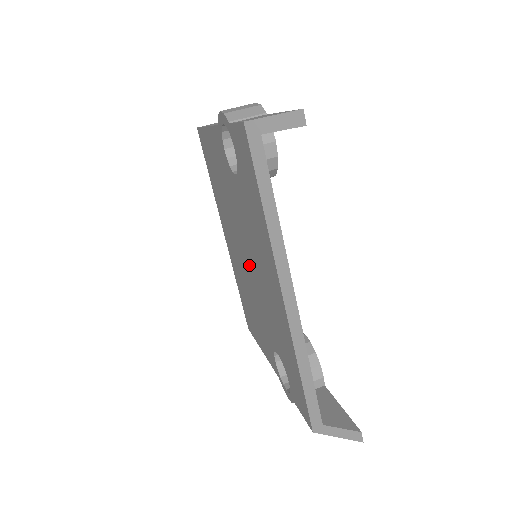
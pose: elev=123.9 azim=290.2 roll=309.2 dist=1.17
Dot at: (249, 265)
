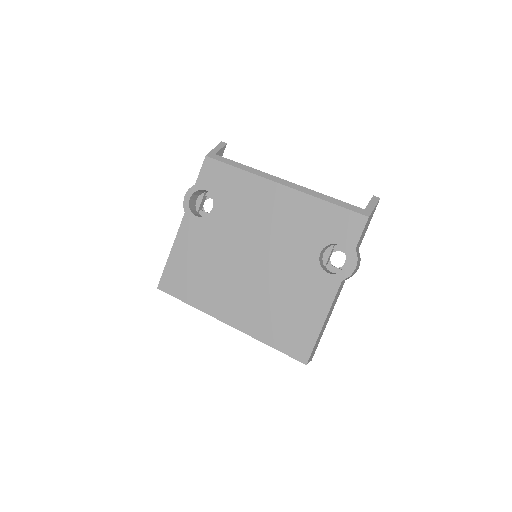
Dot at: (258, 253)
